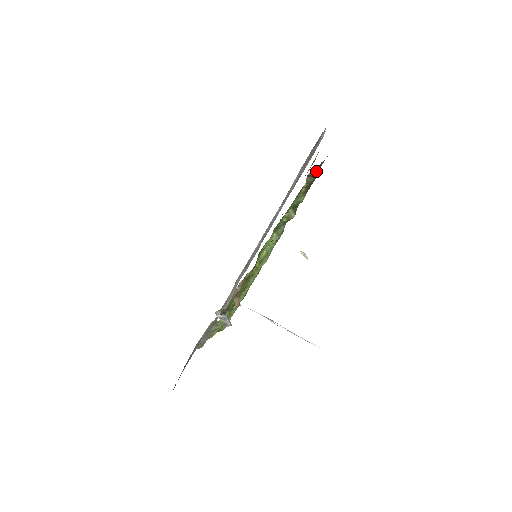
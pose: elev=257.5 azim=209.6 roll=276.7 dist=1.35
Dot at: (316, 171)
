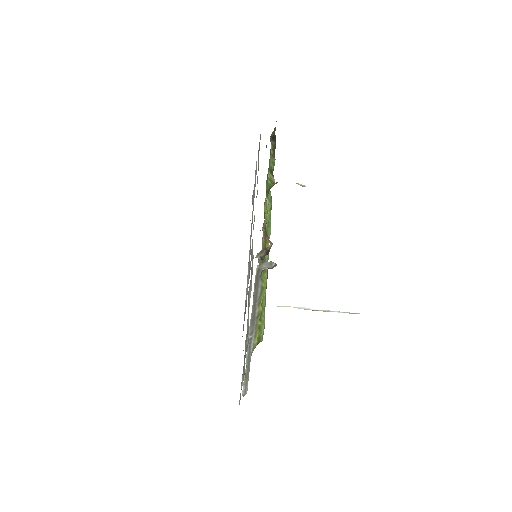
Dot at: (274, 136)
